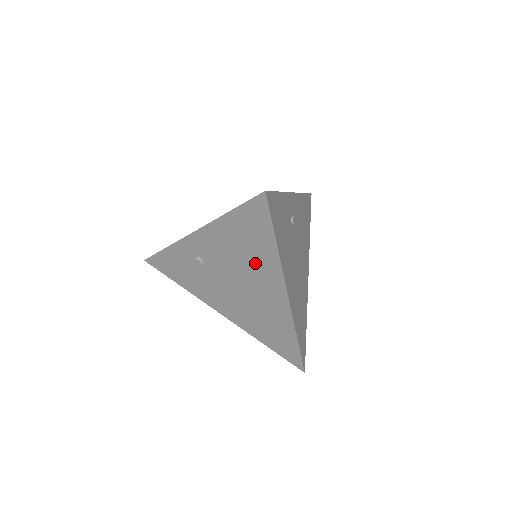
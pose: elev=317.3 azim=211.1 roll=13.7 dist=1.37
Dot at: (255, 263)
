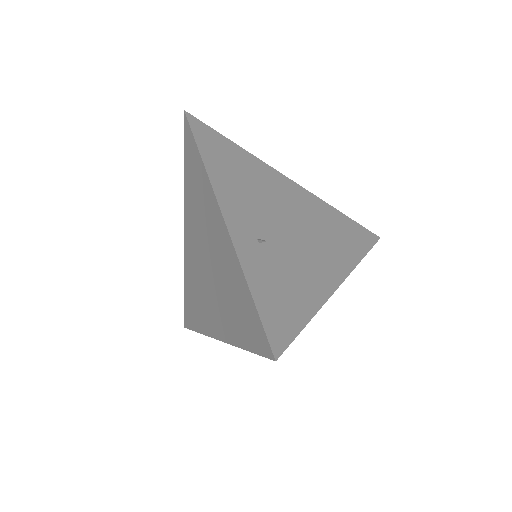
Dot at: occluded
